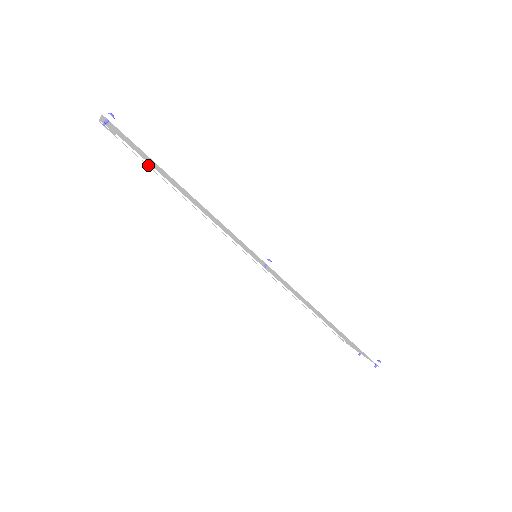
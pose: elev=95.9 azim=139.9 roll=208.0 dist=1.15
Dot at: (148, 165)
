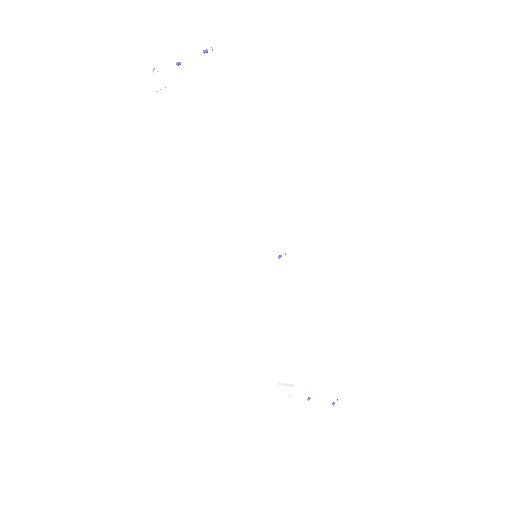
Dot at: (173, 135)
